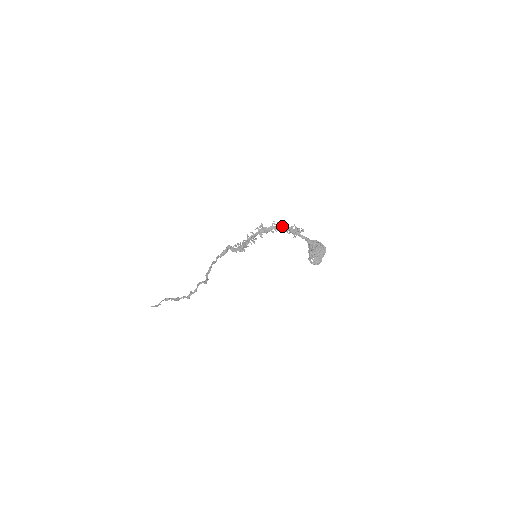
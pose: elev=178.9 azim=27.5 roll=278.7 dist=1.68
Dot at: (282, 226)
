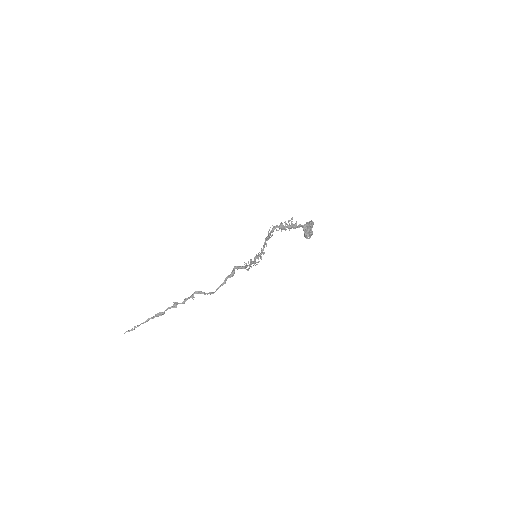
Dot at: (280, 228)
